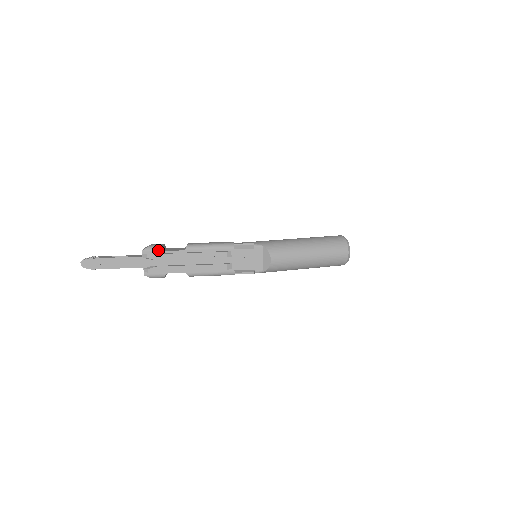
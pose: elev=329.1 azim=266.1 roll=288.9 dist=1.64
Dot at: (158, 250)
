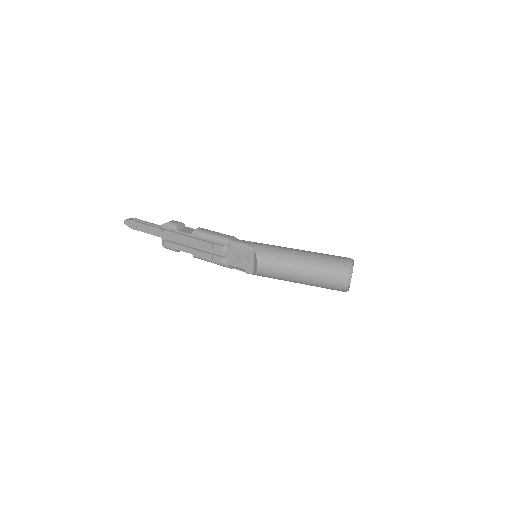
Dot at: (172, 228)
